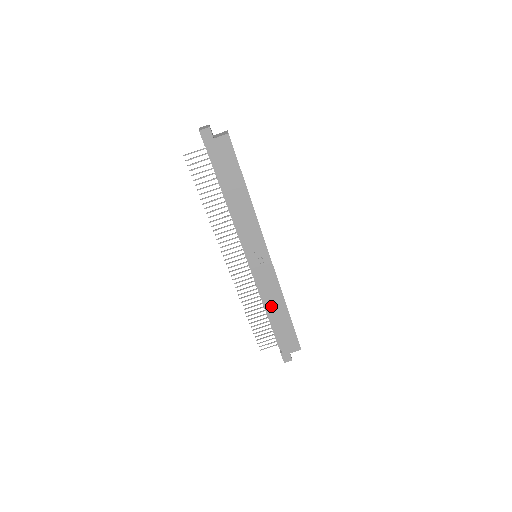
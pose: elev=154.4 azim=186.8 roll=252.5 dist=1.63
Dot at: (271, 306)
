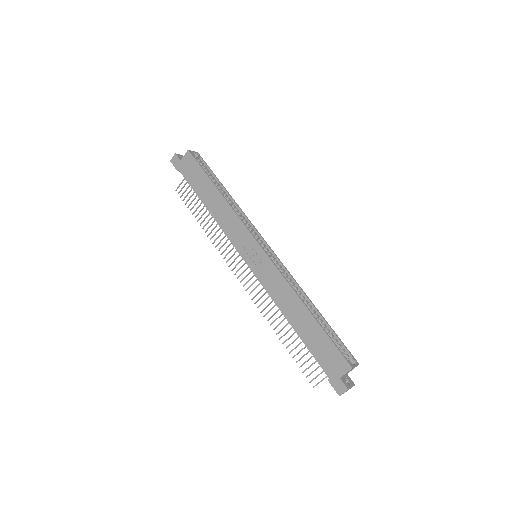
Dot at: (287, 310)
